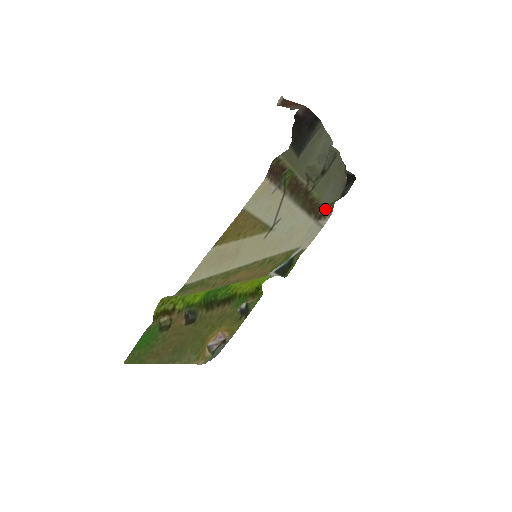
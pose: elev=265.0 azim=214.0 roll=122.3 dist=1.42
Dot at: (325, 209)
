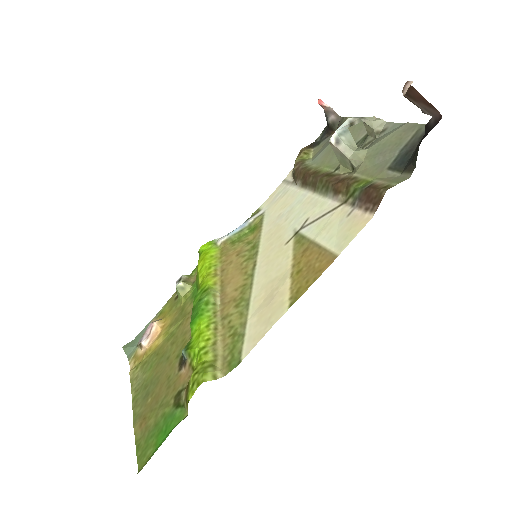
Dot at: (295, 161)
